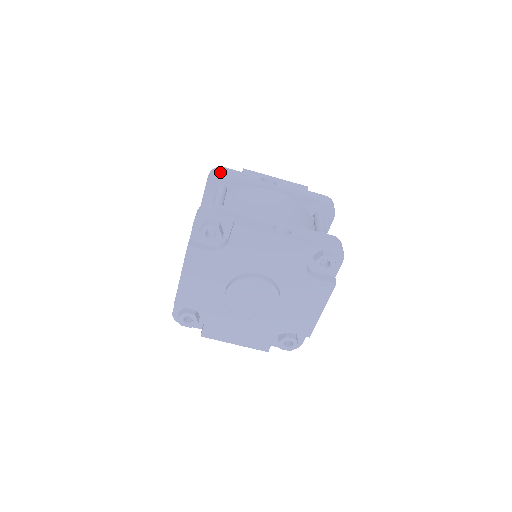
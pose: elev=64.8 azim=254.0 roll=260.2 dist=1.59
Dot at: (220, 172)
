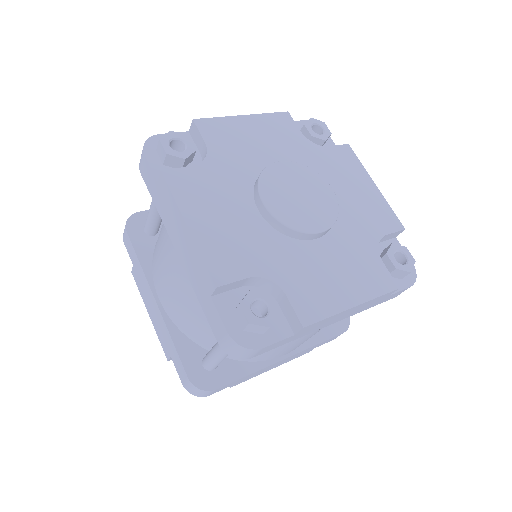
Dot at: occluded
